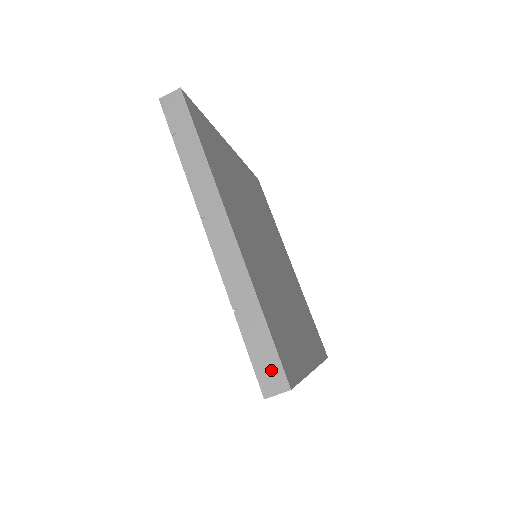
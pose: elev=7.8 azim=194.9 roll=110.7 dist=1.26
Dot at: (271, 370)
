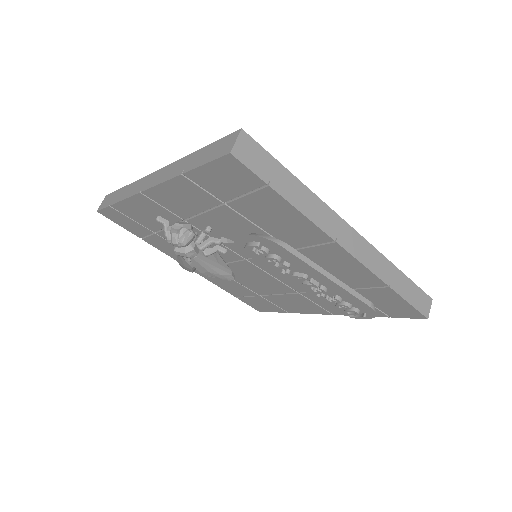
Dot at: (422, 300)
